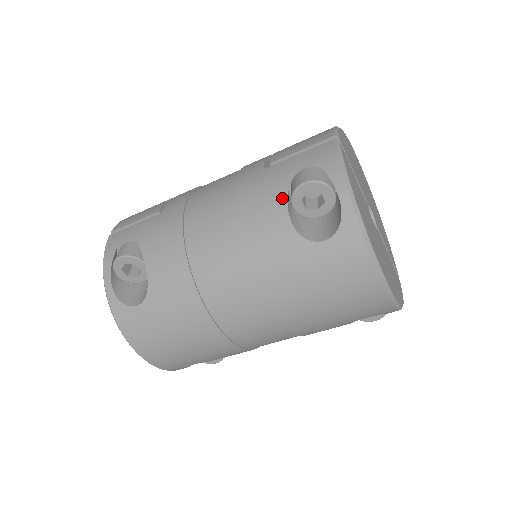
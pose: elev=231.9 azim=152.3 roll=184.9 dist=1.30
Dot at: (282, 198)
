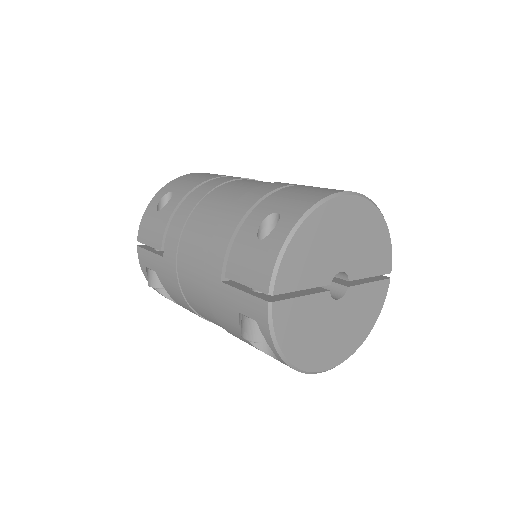
Dot at: (236, 325)
